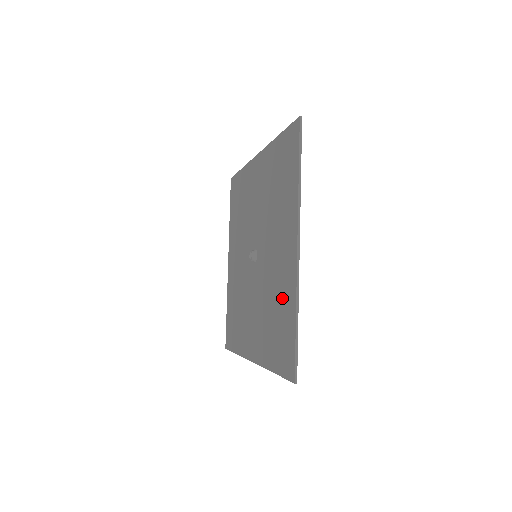
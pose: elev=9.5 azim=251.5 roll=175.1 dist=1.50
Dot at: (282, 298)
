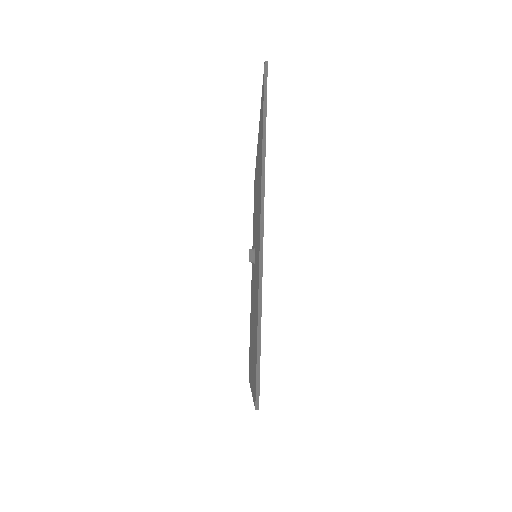
Dot at: (256, 296)
